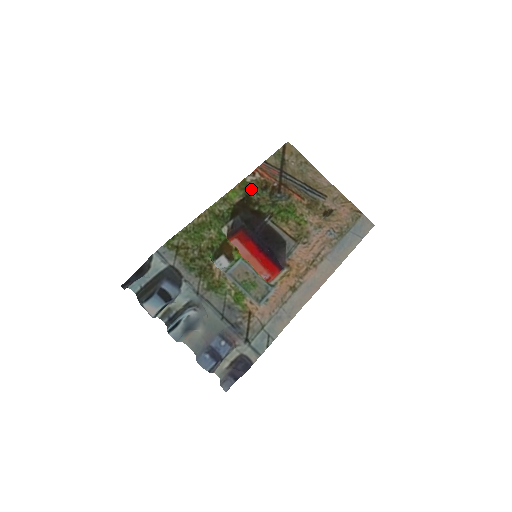
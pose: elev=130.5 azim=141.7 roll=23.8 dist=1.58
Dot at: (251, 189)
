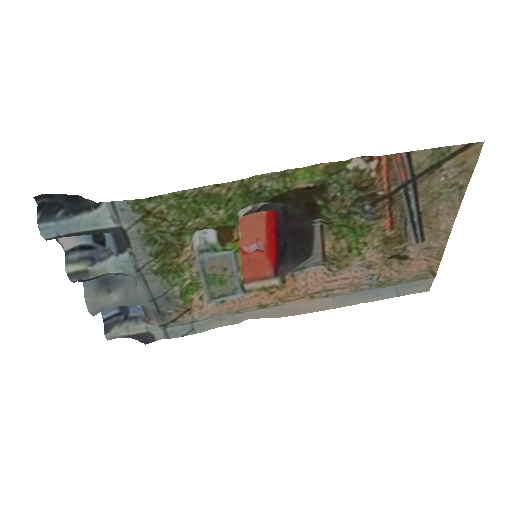
Dot at: (340, 180)
